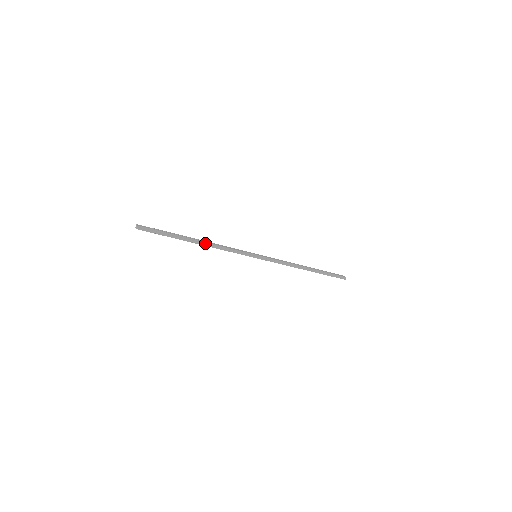
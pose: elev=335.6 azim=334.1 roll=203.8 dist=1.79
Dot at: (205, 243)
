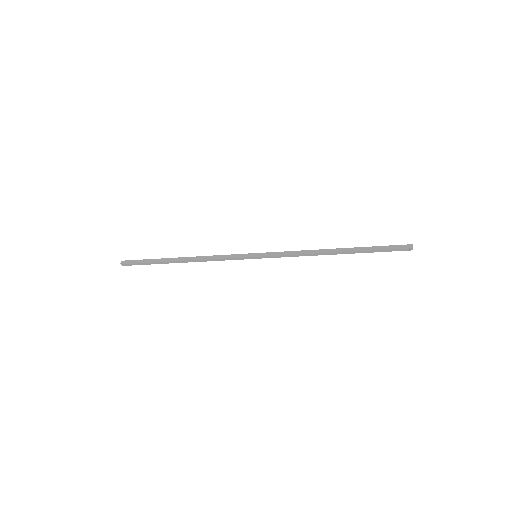
Dot at: (189, 258)
